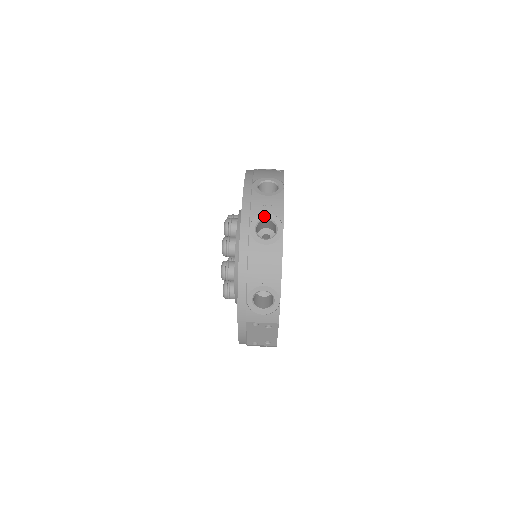
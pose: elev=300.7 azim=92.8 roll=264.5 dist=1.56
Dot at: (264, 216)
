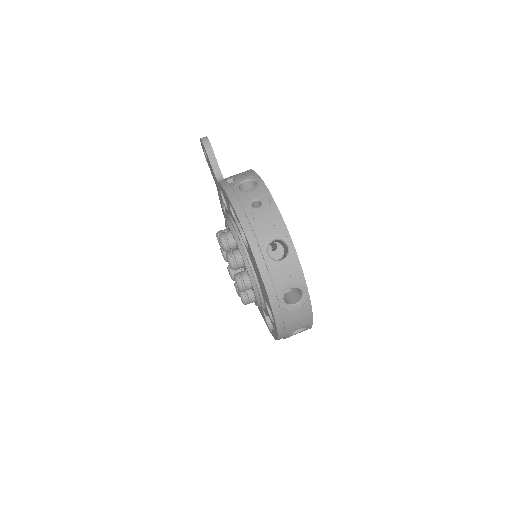
Dot at: (288, 288)
